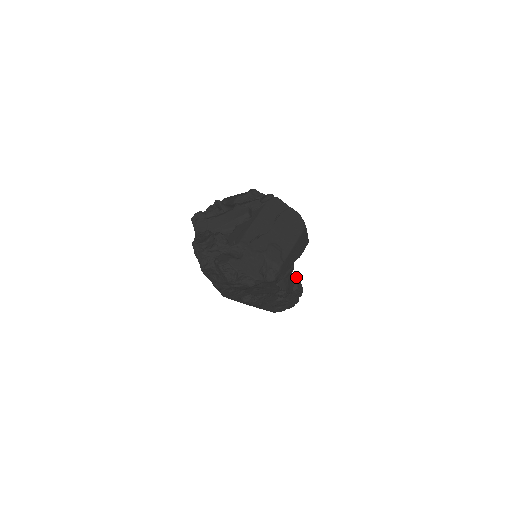
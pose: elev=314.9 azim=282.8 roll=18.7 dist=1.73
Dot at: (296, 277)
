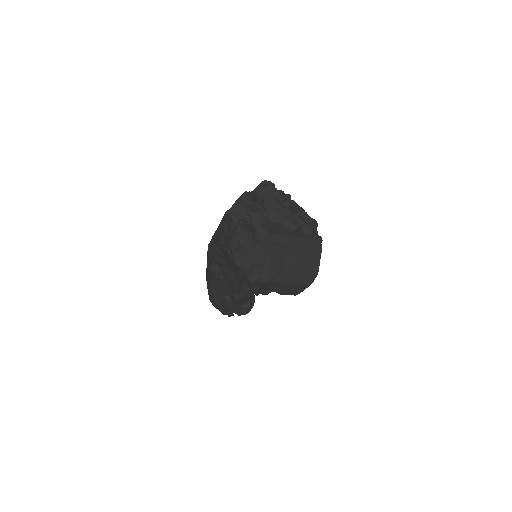
Dot at: (254, 302)
